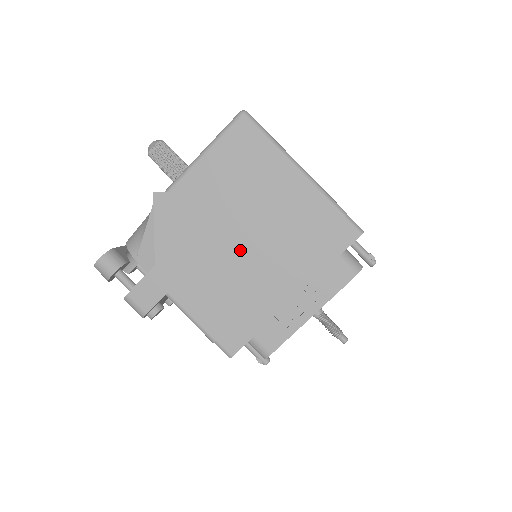
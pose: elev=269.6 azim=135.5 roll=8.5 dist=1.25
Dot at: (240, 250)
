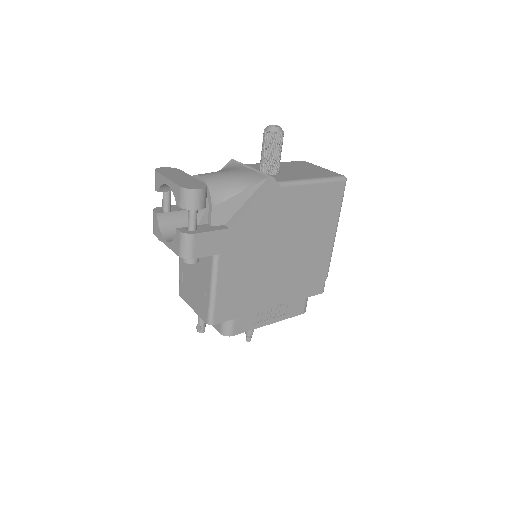
Dot at: (277, 259)
